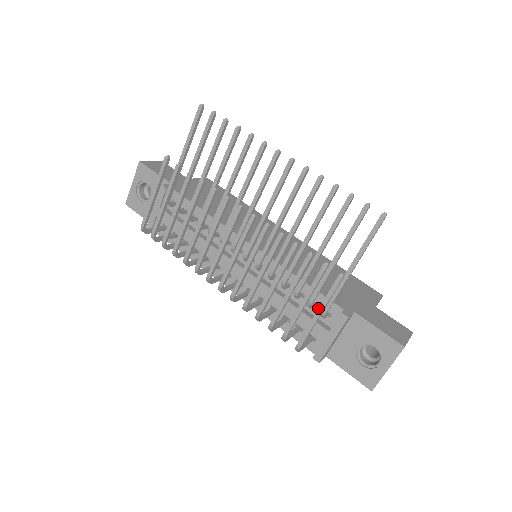
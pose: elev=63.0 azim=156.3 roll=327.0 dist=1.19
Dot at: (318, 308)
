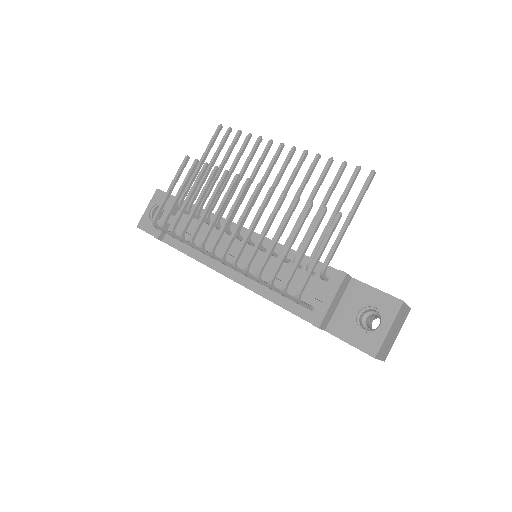
Dot at: (317, 276)
